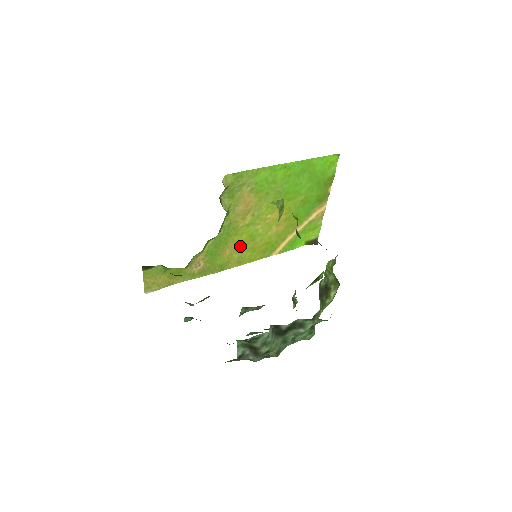
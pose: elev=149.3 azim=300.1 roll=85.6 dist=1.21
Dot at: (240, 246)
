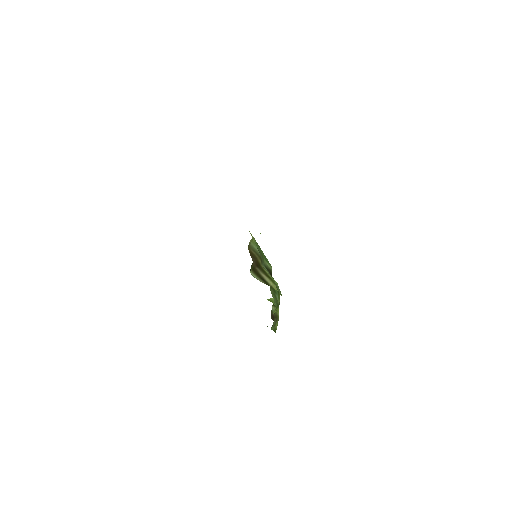
Dot at: occluded
